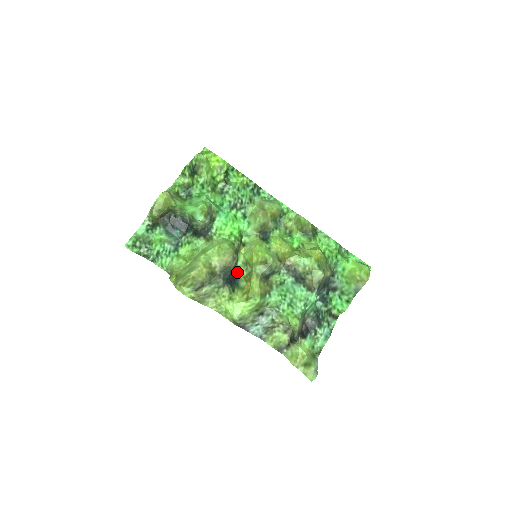
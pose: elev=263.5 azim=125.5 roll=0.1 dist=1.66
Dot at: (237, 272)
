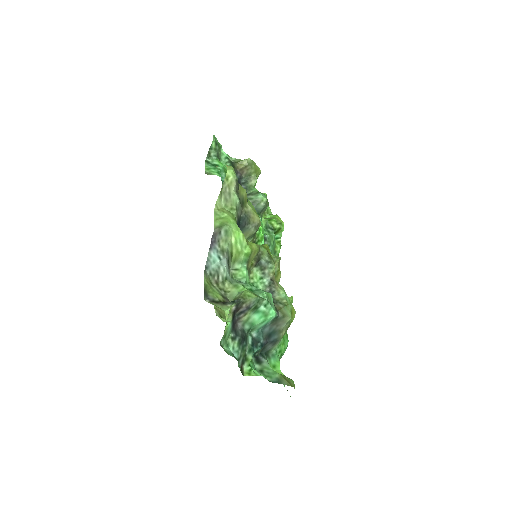
Dot at: occluded
